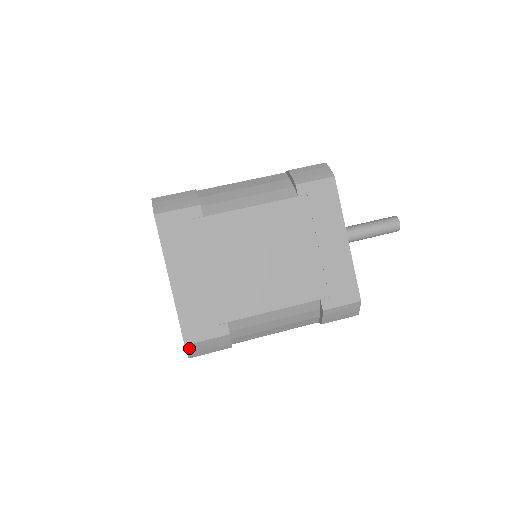
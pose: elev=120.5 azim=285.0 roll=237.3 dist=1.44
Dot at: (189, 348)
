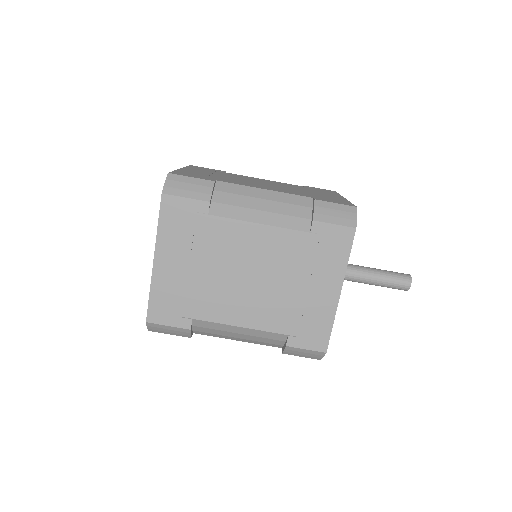
Dot at: (150, 325)
